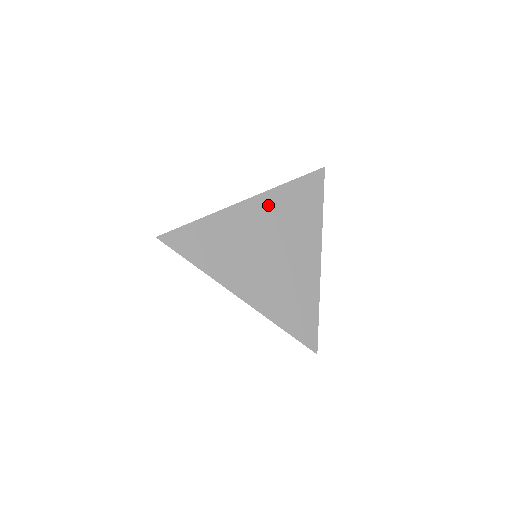
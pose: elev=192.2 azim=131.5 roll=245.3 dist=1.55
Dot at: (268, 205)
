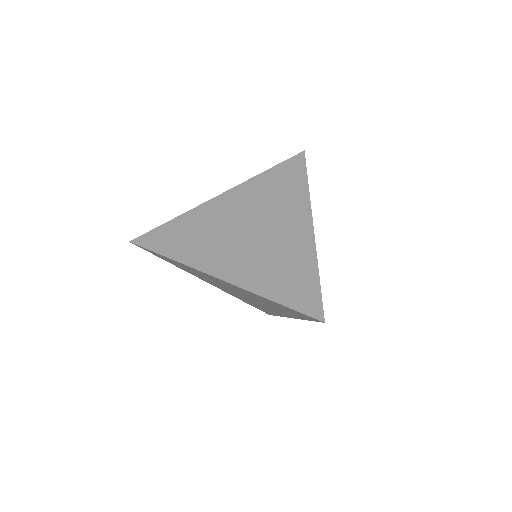
Dot at: (243, 194)
